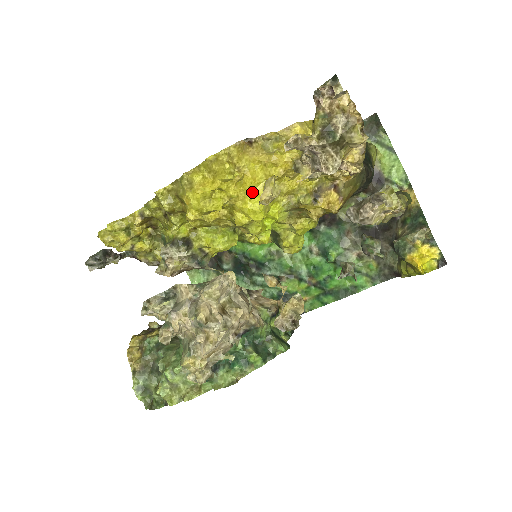
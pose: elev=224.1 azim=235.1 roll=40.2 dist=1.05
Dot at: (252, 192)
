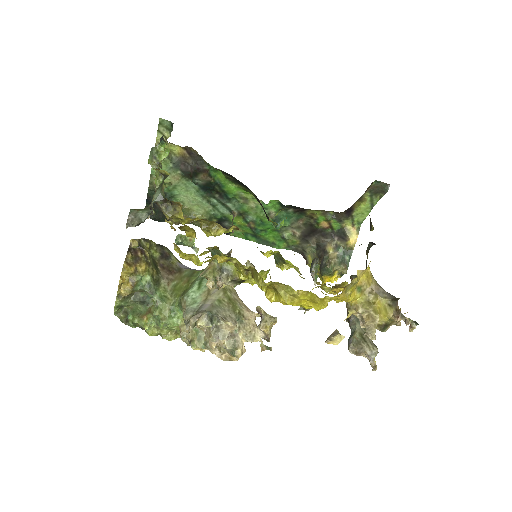
Dot at: occluded
